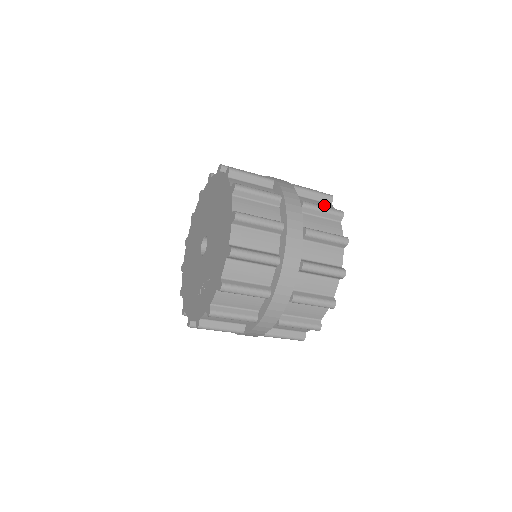
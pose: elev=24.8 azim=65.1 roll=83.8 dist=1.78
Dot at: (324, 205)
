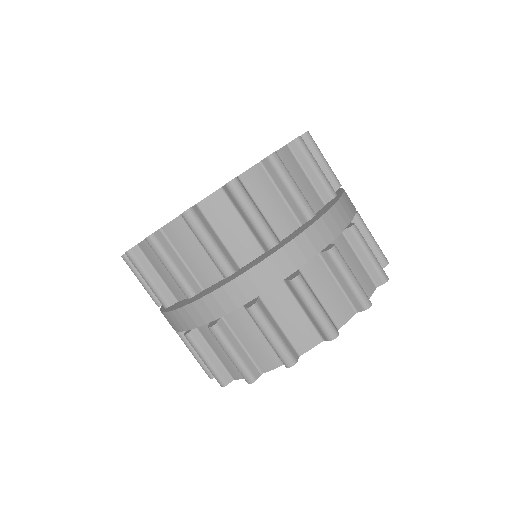
Dot at: occluded
